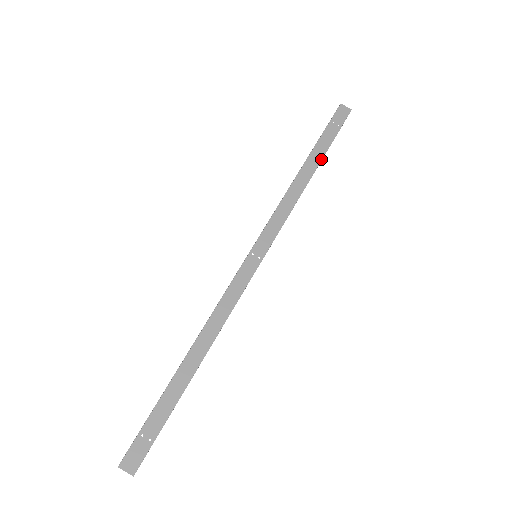
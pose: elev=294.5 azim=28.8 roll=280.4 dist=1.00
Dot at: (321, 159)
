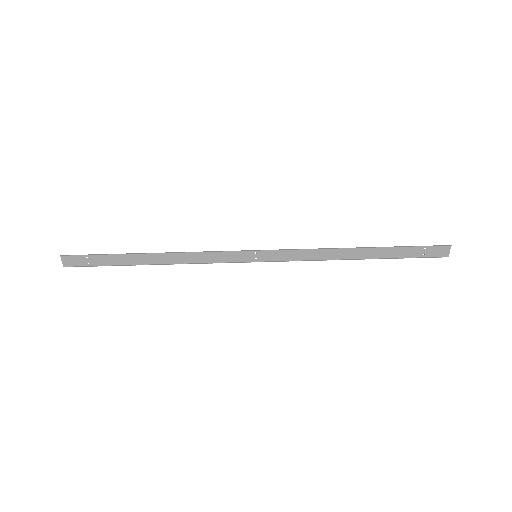
Dot at: (378, 258)
